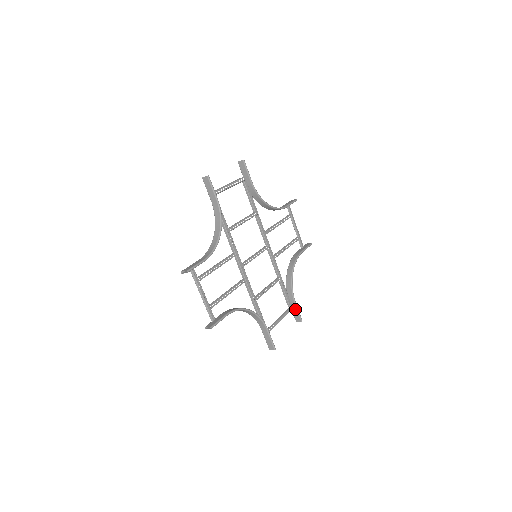
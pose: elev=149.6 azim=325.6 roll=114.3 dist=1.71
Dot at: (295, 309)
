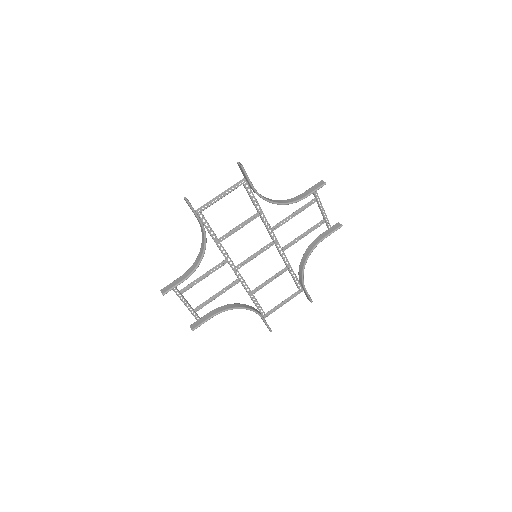
Dot at: (305, 292)
